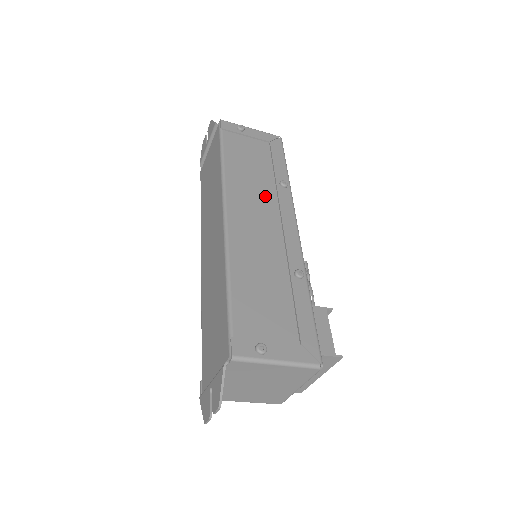
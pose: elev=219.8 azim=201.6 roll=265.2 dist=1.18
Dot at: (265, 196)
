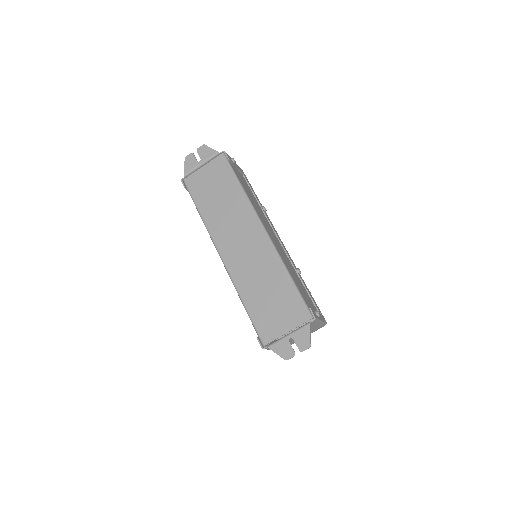
Dot at: (264, 217)
